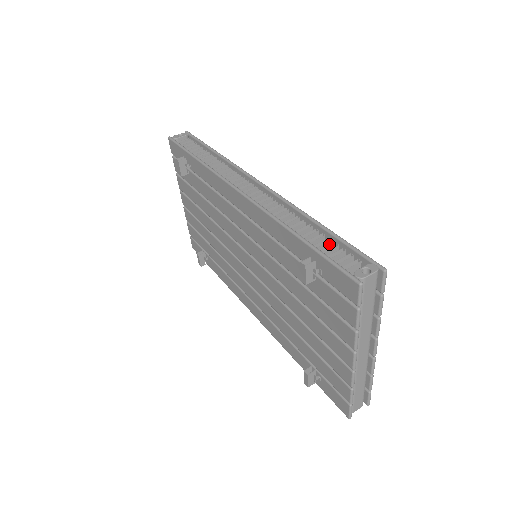
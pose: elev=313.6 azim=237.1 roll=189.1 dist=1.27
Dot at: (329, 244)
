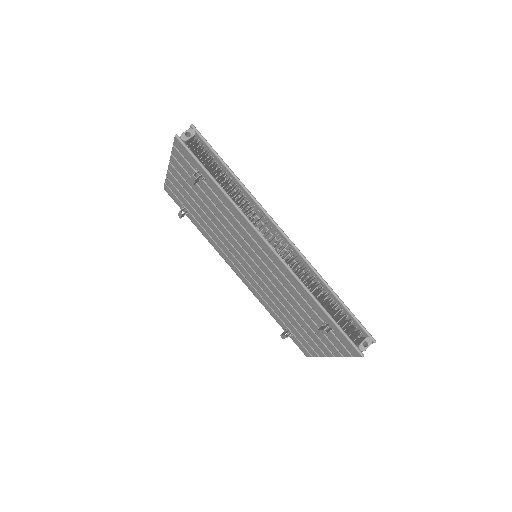
Dot at: (341, 312)
